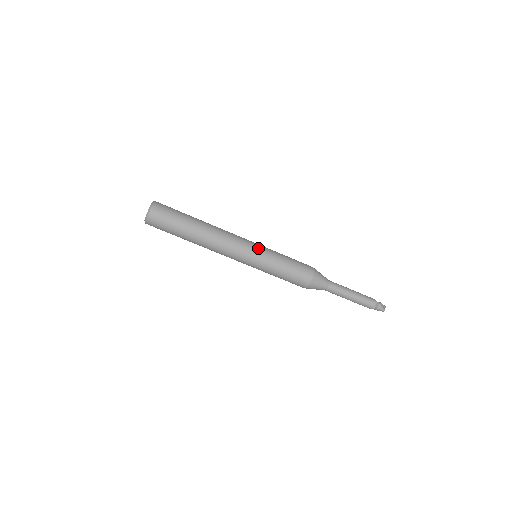
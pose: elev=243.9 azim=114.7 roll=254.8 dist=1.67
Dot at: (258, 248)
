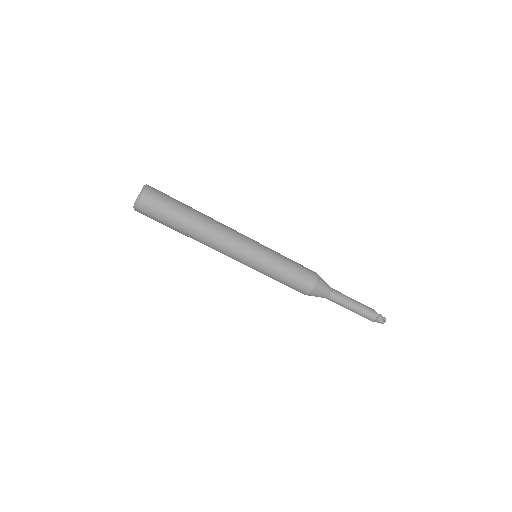
Dot at: (260, 249)
